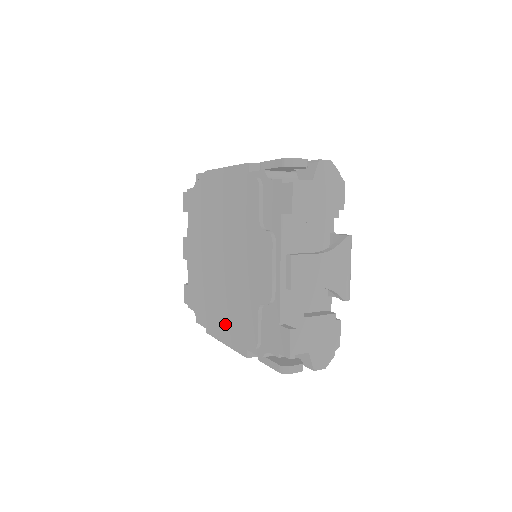
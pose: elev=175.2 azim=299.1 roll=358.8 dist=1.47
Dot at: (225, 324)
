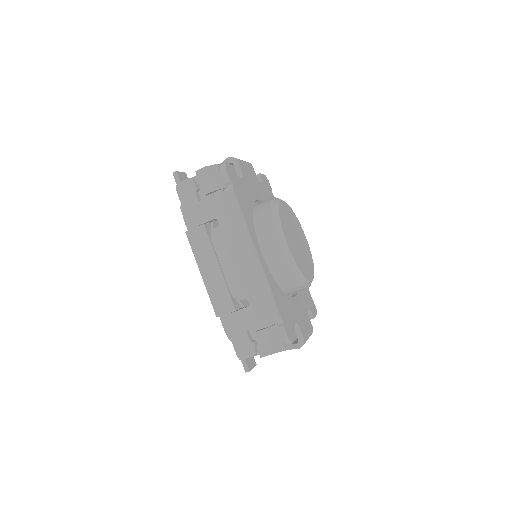
Dot at: occluded
